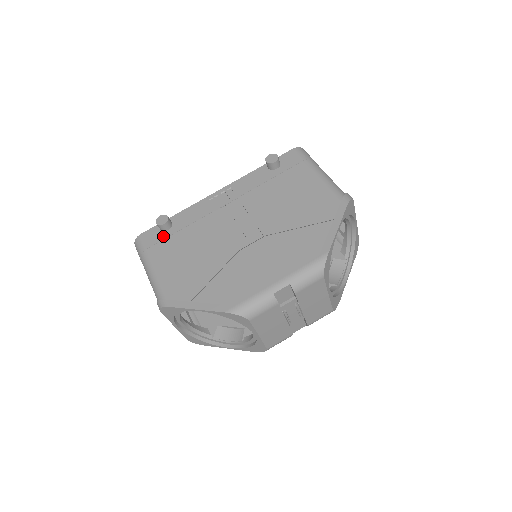
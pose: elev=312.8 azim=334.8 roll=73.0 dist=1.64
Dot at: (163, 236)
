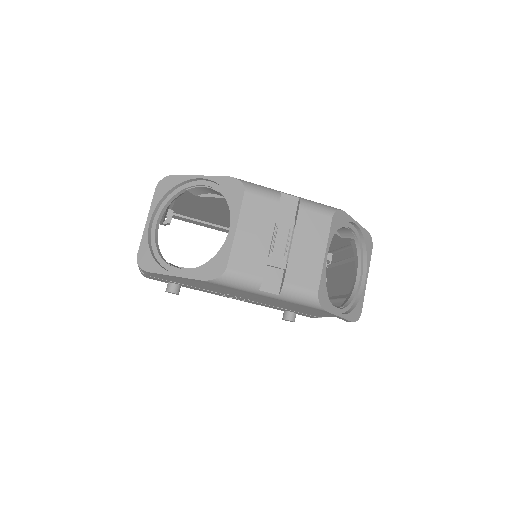
Dot at: occluded
